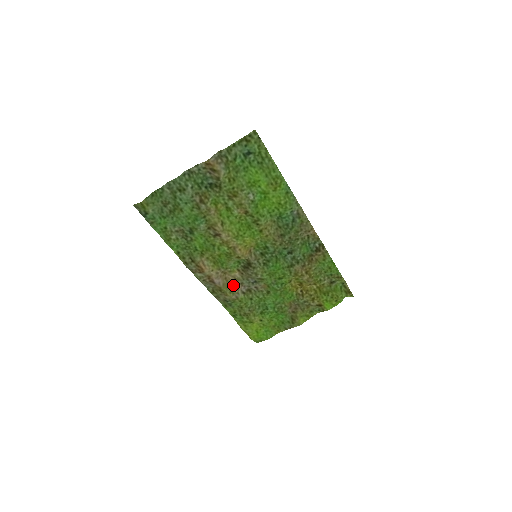
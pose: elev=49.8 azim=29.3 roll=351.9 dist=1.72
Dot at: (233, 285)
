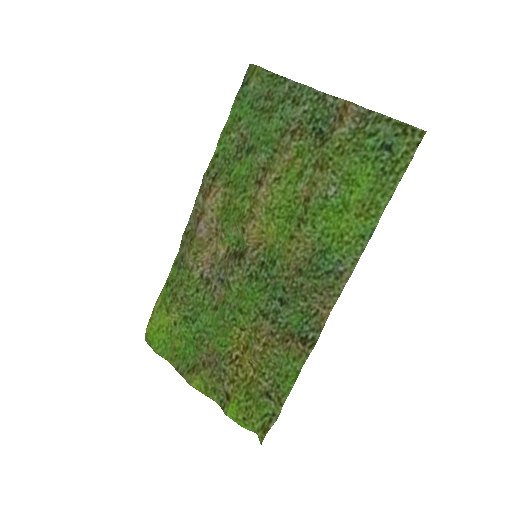
Dot at: (206, 254)
